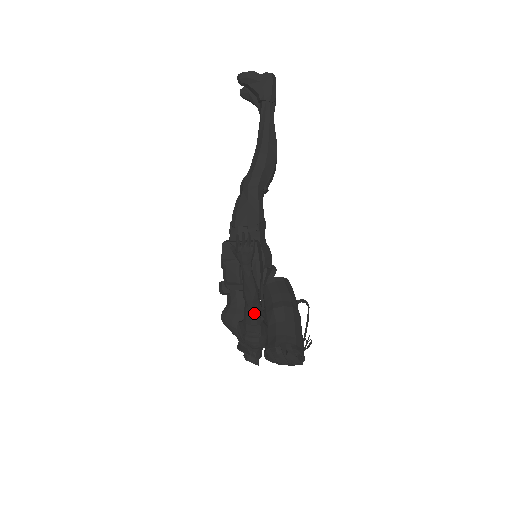
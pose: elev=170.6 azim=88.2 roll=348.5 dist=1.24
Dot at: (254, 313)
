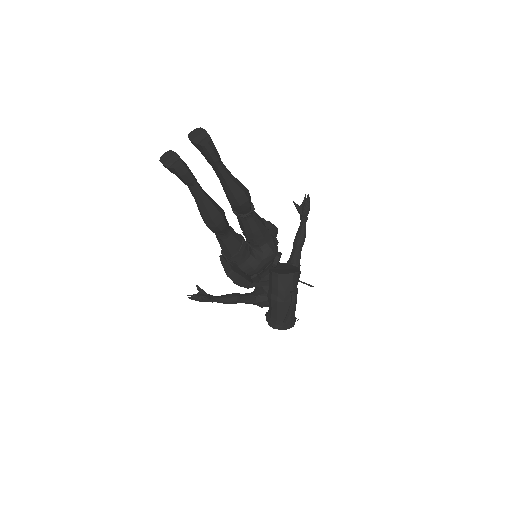
Dot at: occluded
